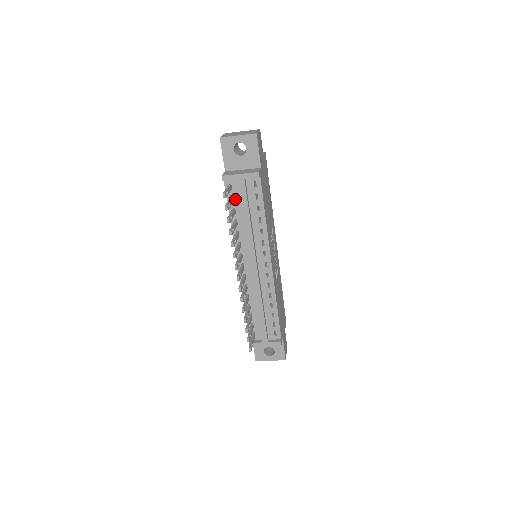
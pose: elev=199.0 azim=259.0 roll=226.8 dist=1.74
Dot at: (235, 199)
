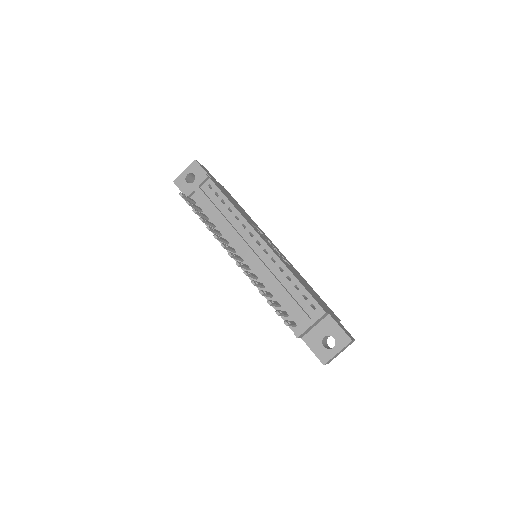
Dot at: (202, 209)
